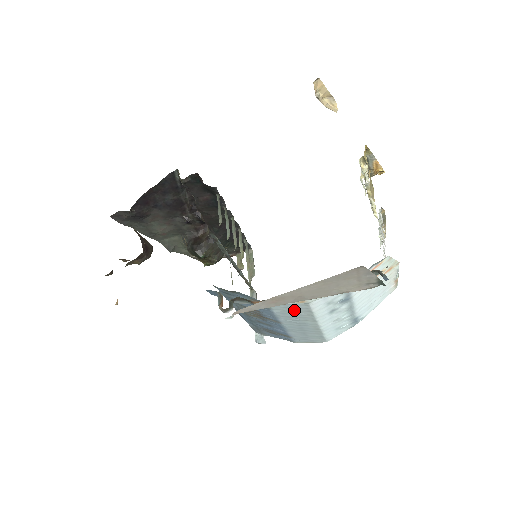
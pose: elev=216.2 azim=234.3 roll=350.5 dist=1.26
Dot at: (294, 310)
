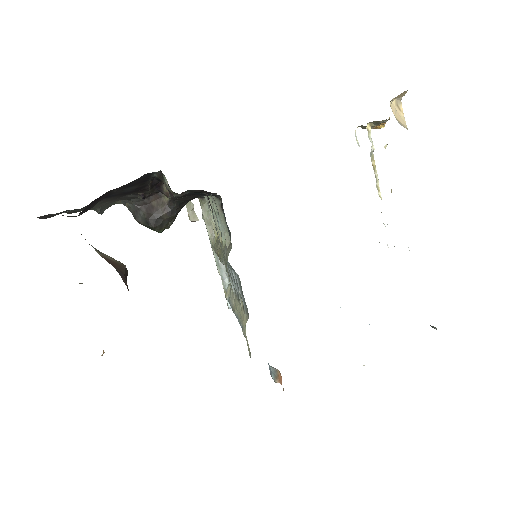
Dot at: occluded
